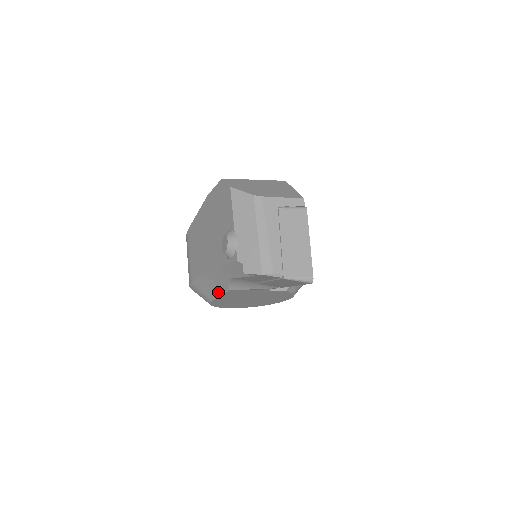
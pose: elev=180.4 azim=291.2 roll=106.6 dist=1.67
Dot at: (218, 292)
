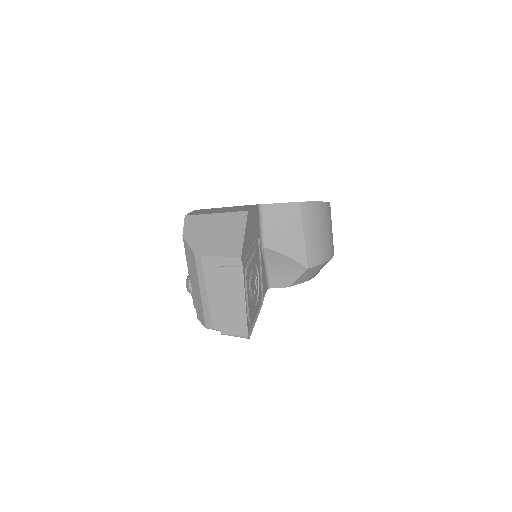
Dot at: occluded
